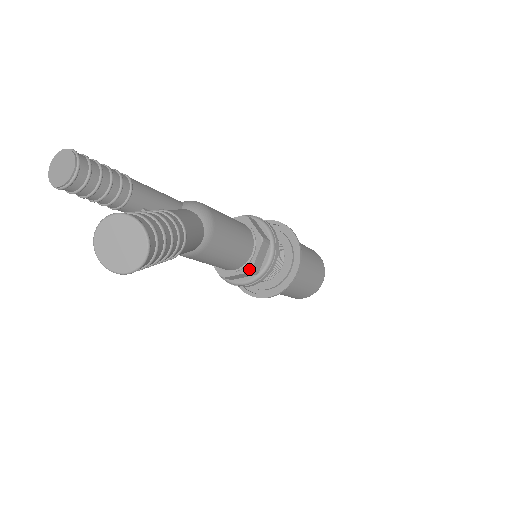
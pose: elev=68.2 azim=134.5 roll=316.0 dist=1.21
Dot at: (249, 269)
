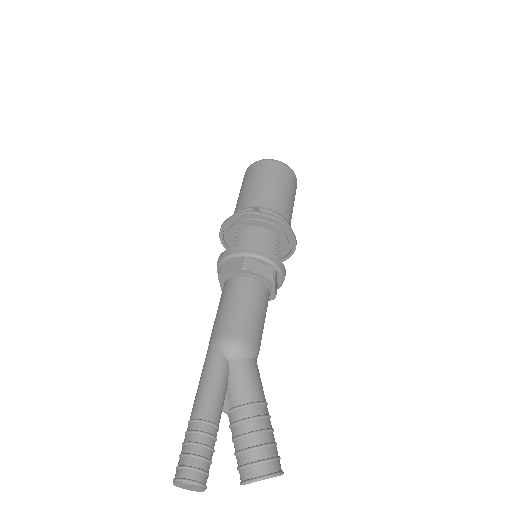
Dot at: (273, 298)
